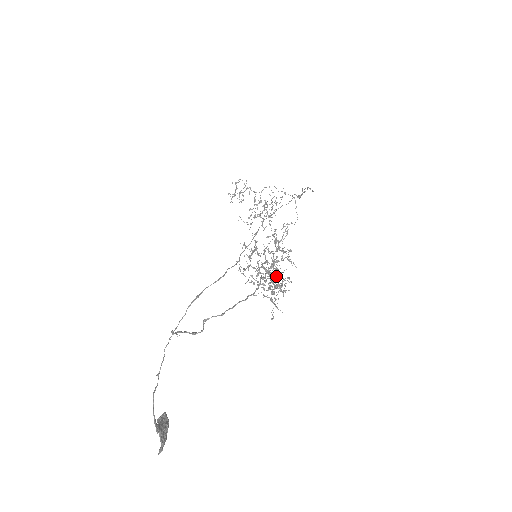
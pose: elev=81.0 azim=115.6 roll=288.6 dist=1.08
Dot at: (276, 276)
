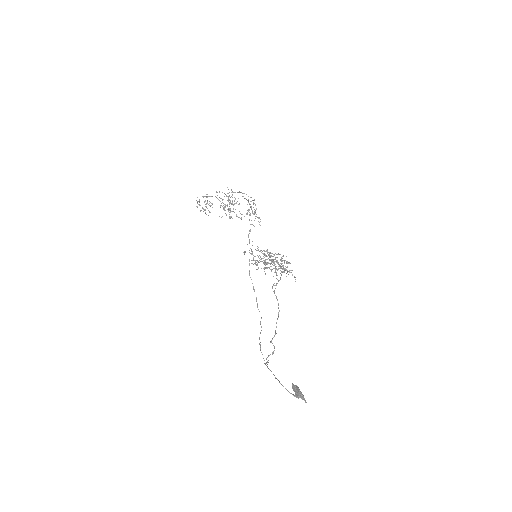
Dot at: occluded
